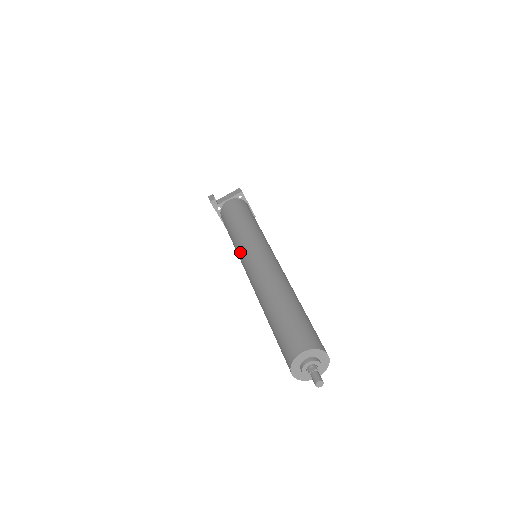
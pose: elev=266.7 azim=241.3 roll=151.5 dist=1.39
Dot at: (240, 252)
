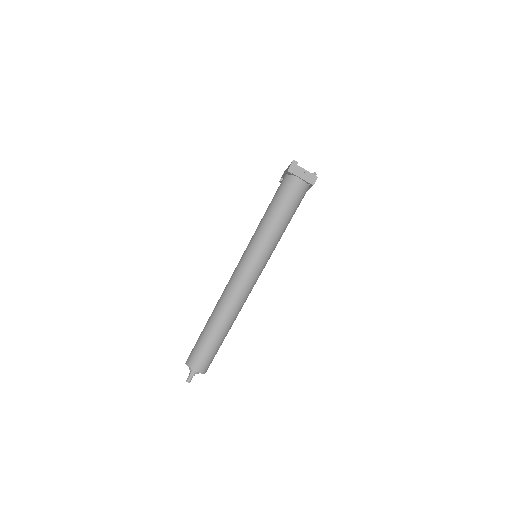
Dot at: (250, 249)
